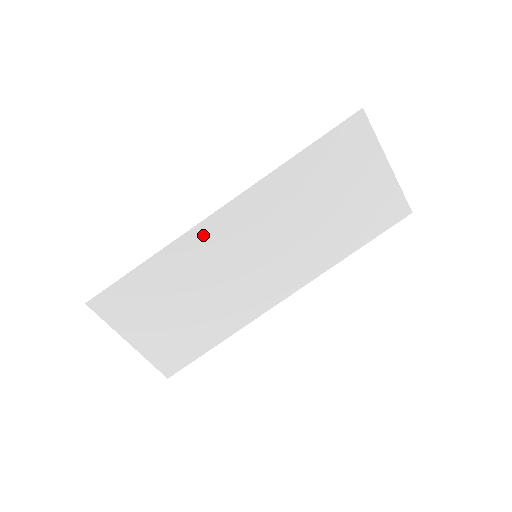
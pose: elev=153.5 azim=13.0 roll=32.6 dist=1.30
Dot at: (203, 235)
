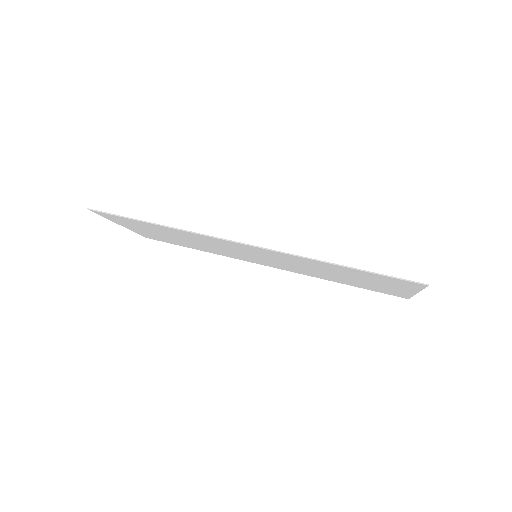
Dot at: (215, 240)
